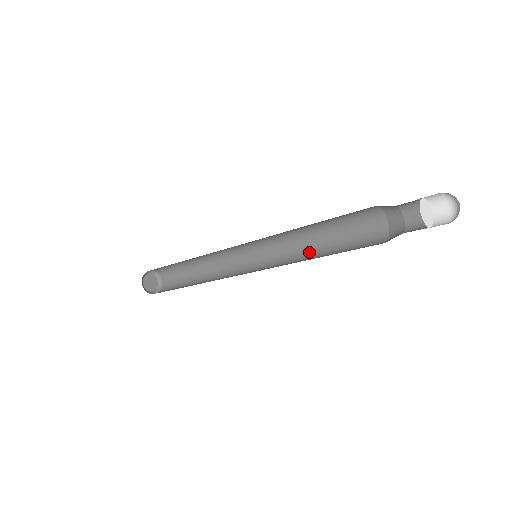
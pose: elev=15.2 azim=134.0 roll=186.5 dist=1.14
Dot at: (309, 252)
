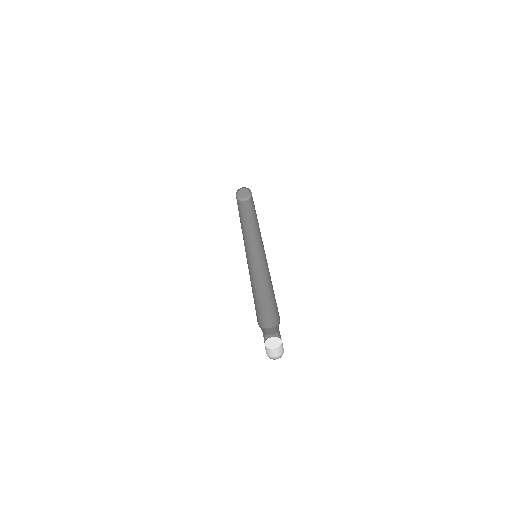
Dot at: (270, 280)
